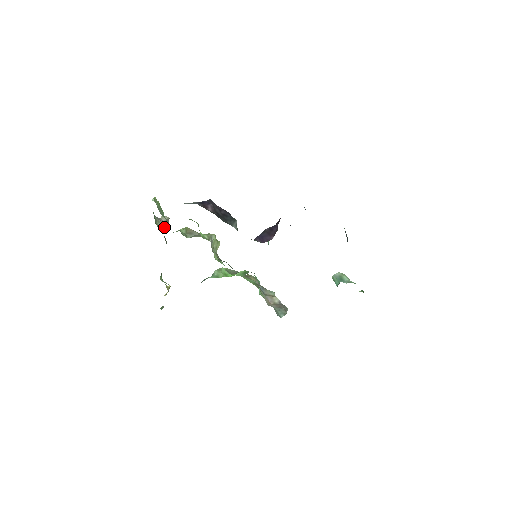
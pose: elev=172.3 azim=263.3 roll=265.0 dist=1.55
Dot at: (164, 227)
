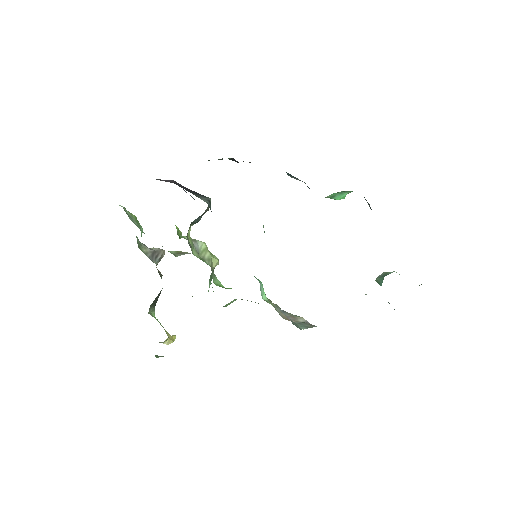
Dot at: (155, 257)
